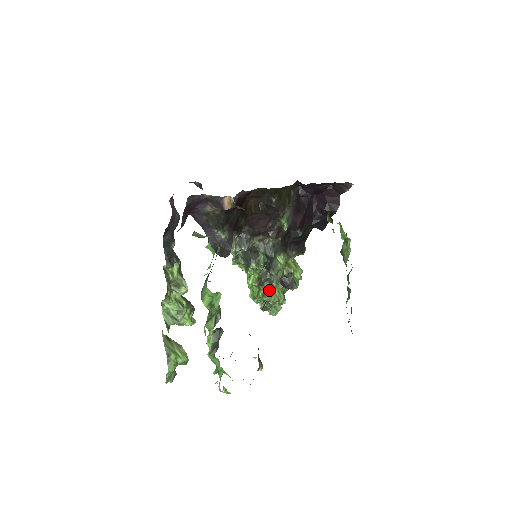
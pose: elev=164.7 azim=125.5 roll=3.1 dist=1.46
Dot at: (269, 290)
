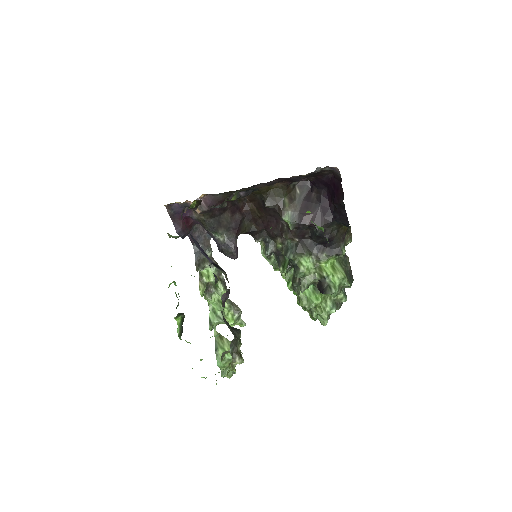
Dot at: (303, 295)
